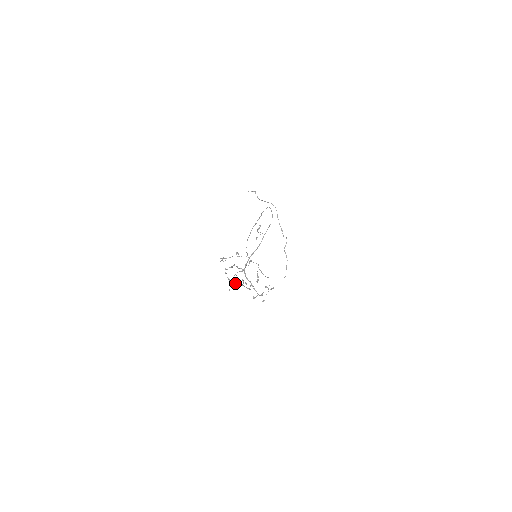
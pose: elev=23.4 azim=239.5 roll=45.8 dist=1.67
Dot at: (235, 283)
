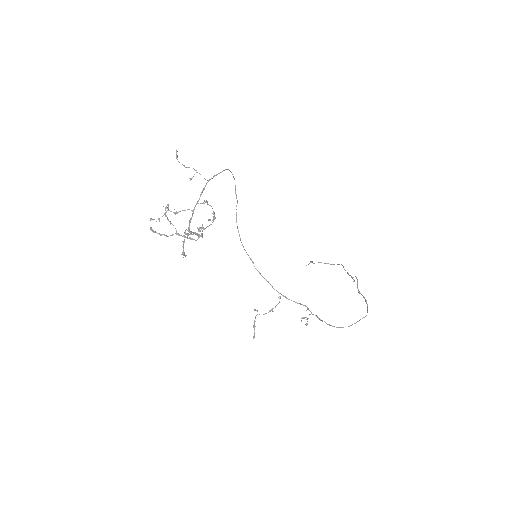
Dot at: (167, 236)
